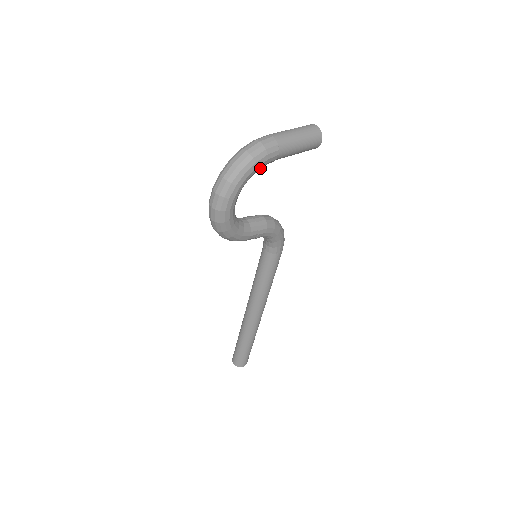
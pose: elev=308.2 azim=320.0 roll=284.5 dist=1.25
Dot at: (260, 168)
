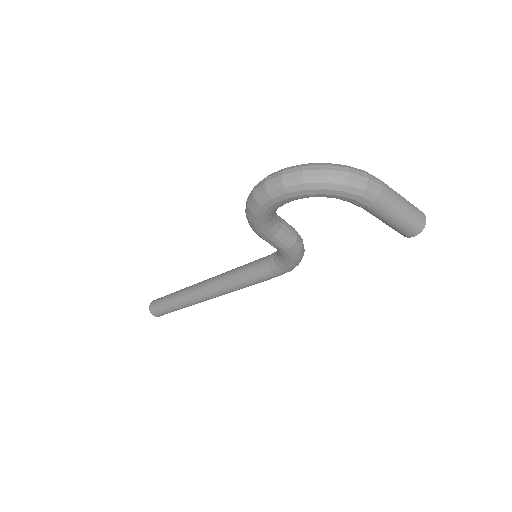
Dot at: (342, 199)
